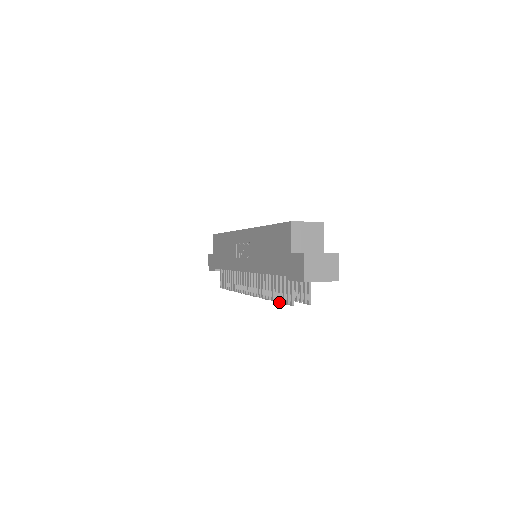
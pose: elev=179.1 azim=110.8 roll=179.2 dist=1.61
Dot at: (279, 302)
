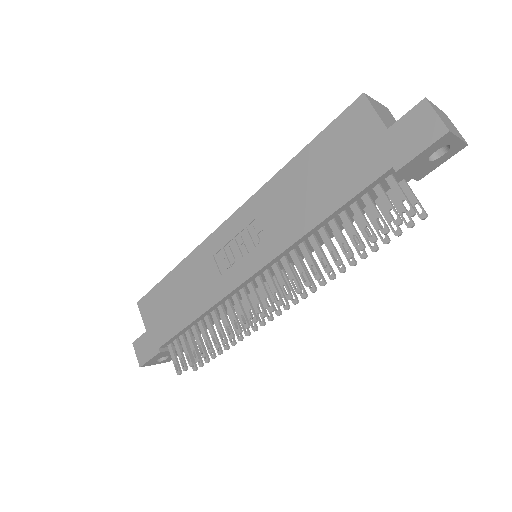
Dot at: (374, 240)
